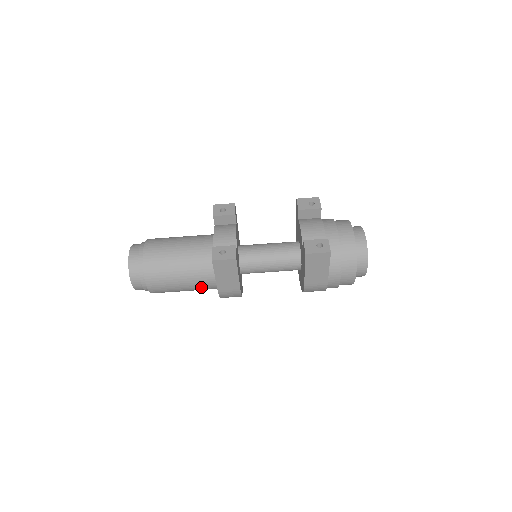
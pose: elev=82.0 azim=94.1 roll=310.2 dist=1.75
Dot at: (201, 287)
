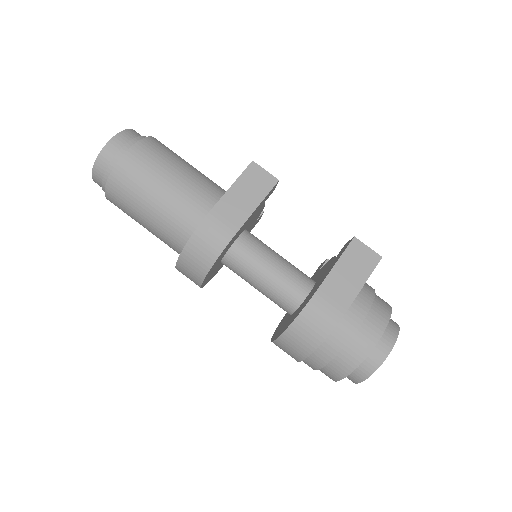
Dot at: (184, 205)
